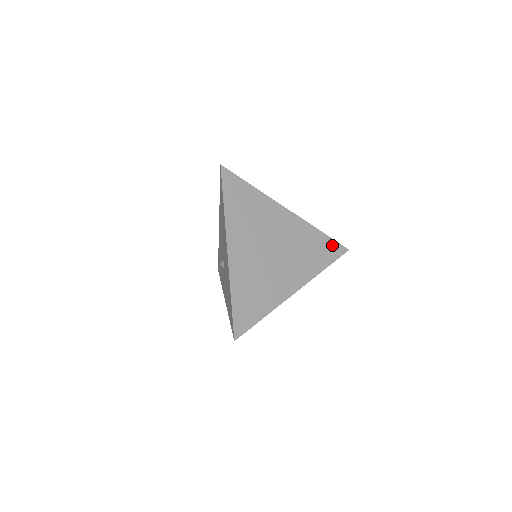
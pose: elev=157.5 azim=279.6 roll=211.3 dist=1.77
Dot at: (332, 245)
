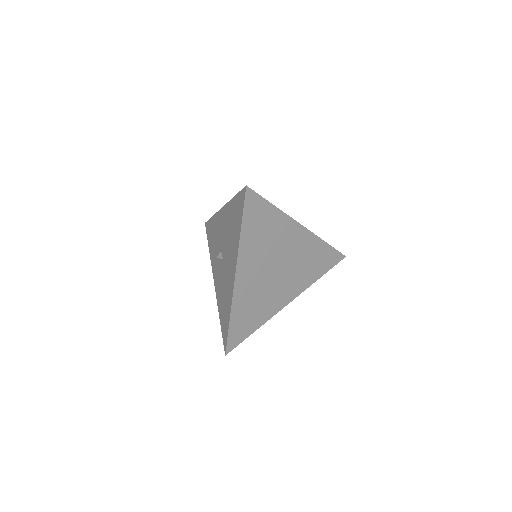
Dot at: (333, 254)
